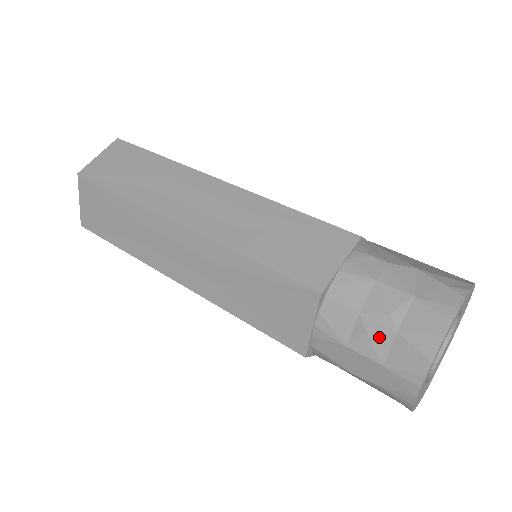
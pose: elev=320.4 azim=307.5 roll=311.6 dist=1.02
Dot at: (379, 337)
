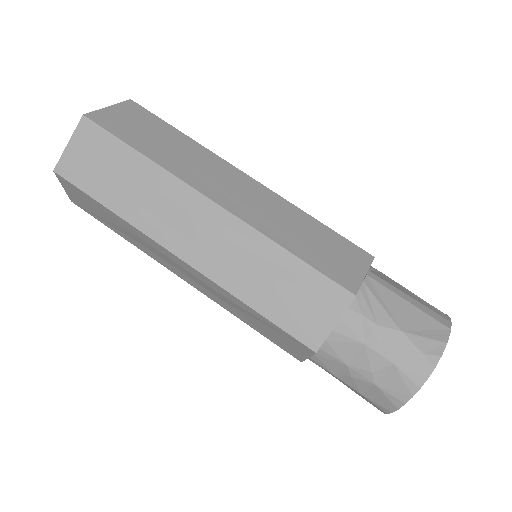
Dot at: (361, 382)
